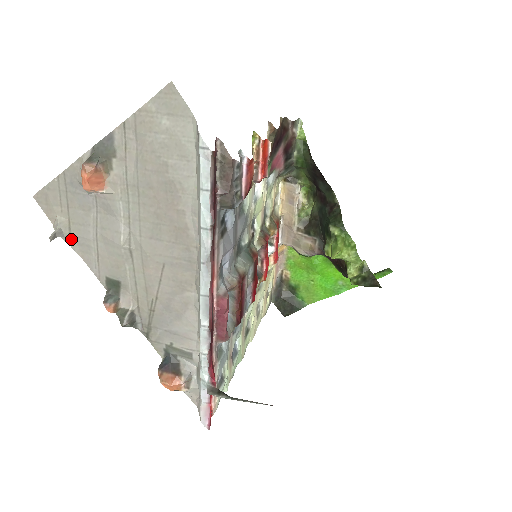
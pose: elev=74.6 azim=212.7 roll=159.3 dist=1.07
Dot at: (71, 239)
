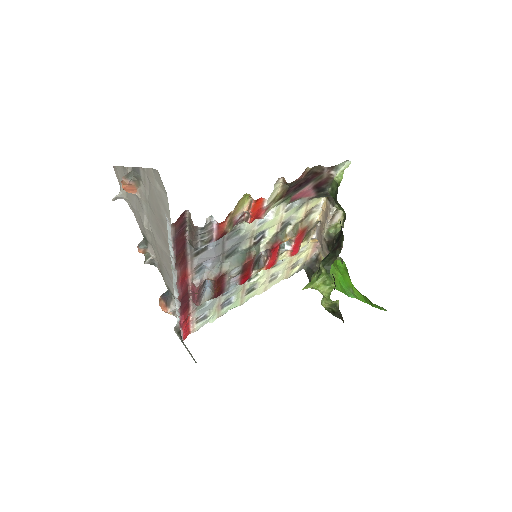
Dot at: (128, 201)
